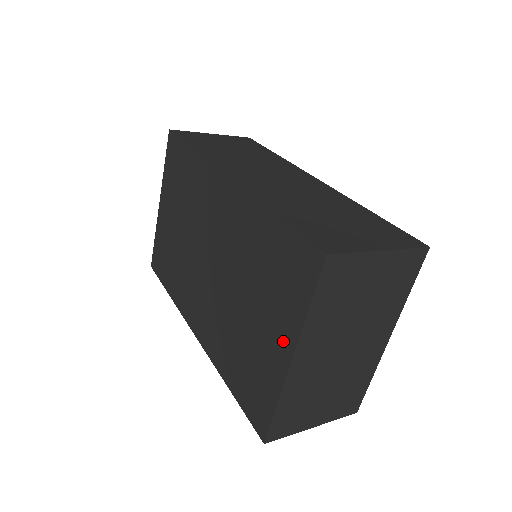
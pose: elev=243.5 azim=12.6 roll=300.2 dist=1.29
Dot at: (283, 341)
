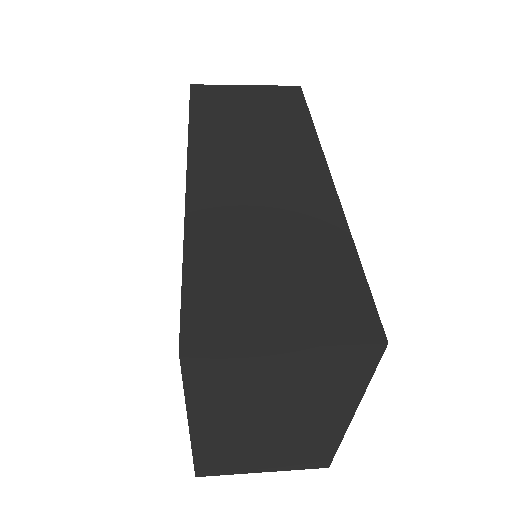
Dot at: occluded
